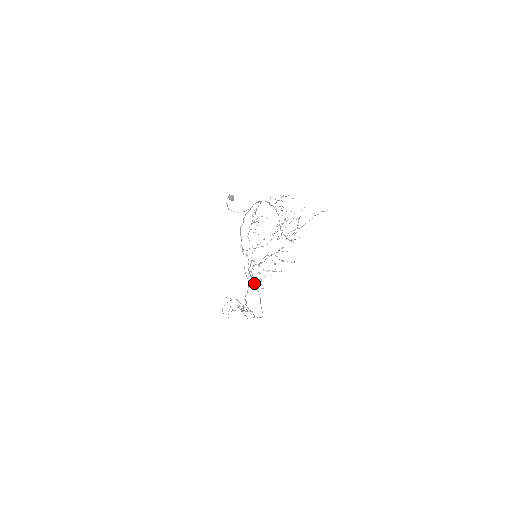
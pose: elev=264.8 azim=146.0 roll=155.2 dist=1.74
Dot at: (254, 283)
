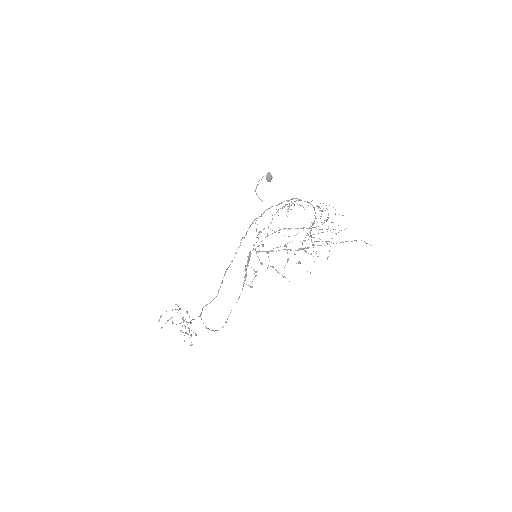
Dot at: occluded
